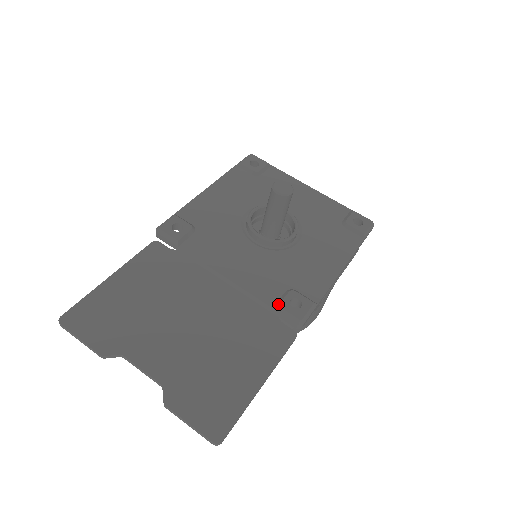
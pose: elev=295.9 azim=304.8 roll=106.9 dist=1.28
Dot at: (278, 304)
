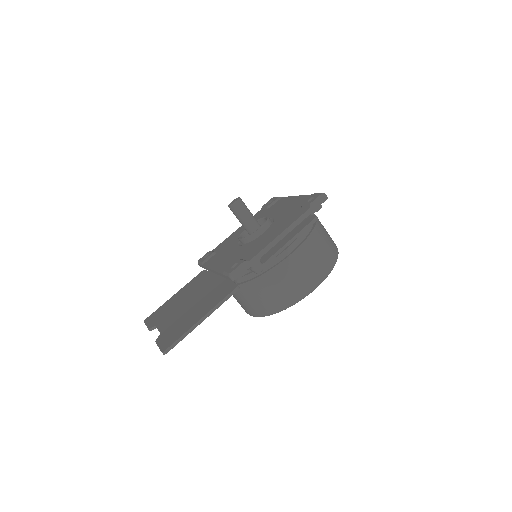
Dot at: (225, 270)
